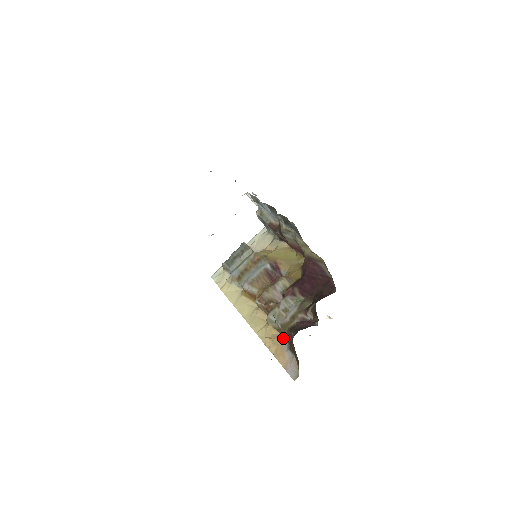
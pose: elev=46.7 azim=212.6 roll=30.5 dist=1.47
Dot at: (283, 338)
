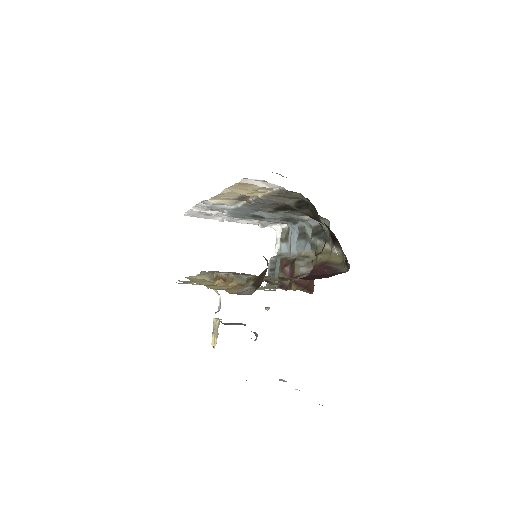
Dot at: occluded
